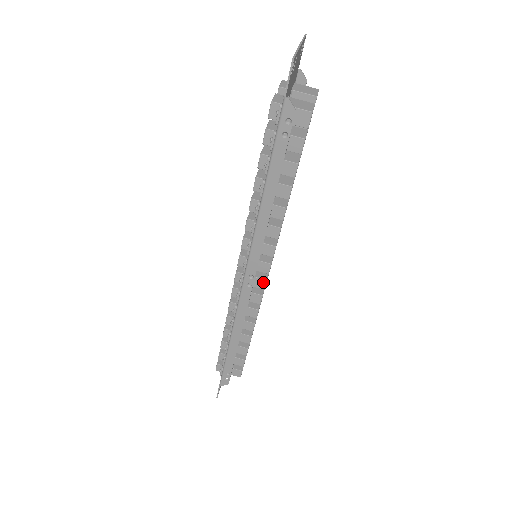
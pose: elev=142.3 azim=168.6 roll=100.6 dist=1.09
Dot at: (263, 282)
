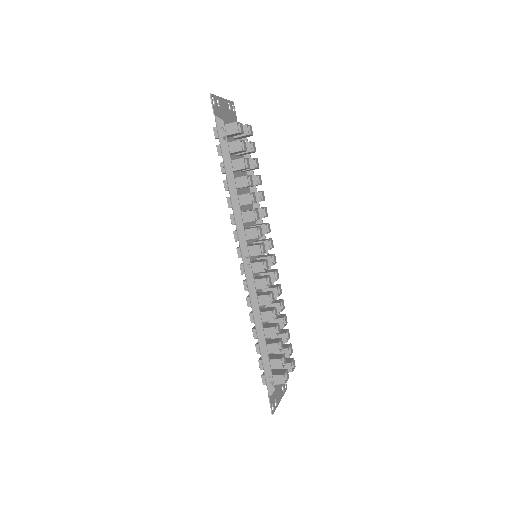
Dot at: (261, 265)
